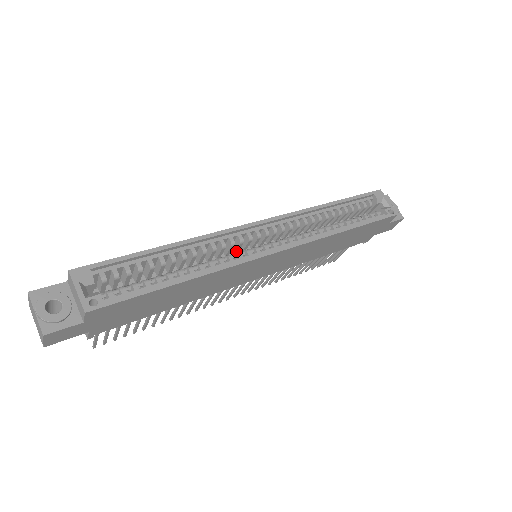
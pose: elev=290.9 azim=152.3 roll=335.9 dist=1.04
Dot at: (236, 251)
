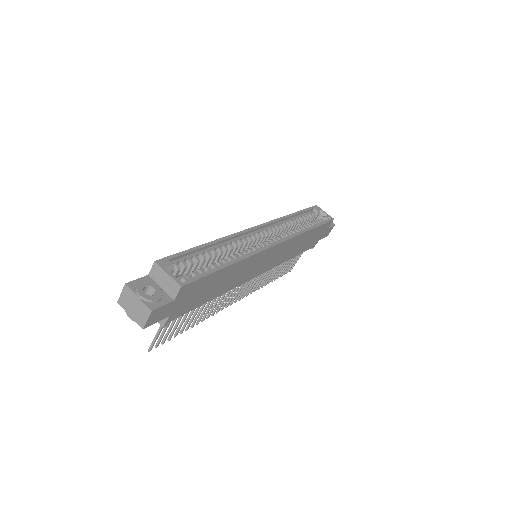
Dot at: occluded
